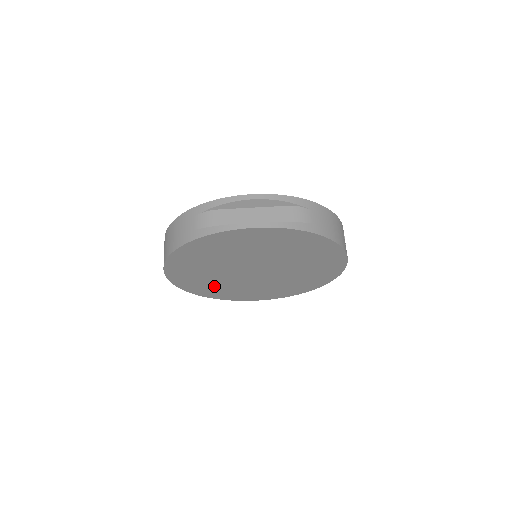
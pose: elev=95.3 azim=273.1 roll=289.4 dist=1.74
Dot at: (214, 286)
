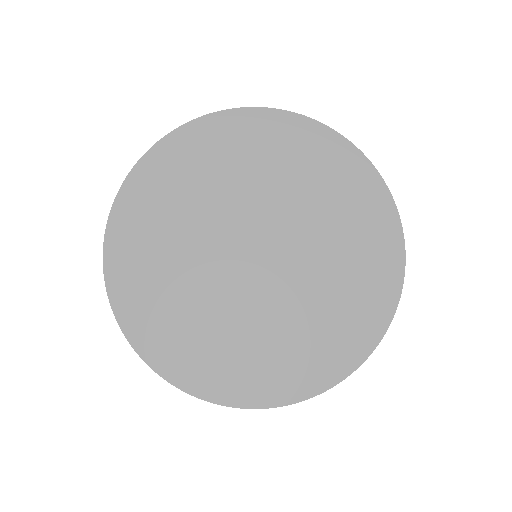
Dot at: (179, 317)
